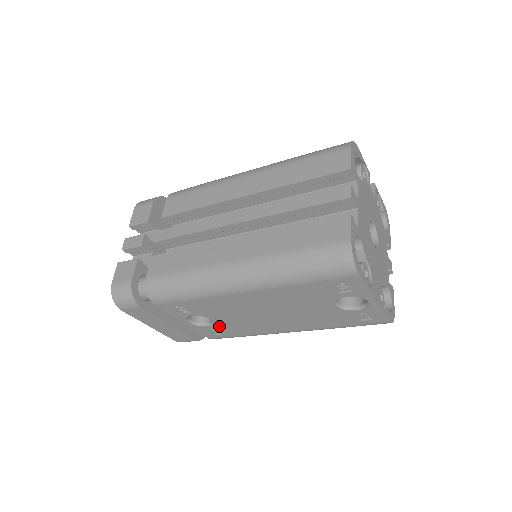
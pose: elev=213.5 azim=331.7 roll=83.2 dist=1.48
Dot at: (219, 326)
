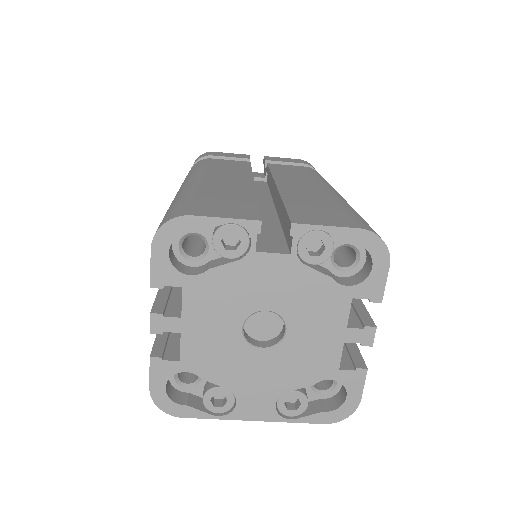
Dot at: occluded
